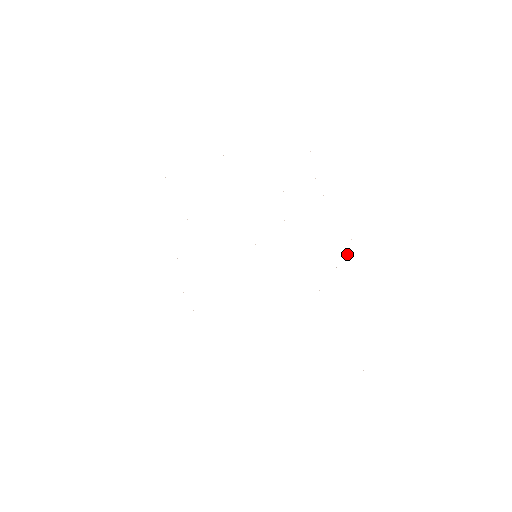
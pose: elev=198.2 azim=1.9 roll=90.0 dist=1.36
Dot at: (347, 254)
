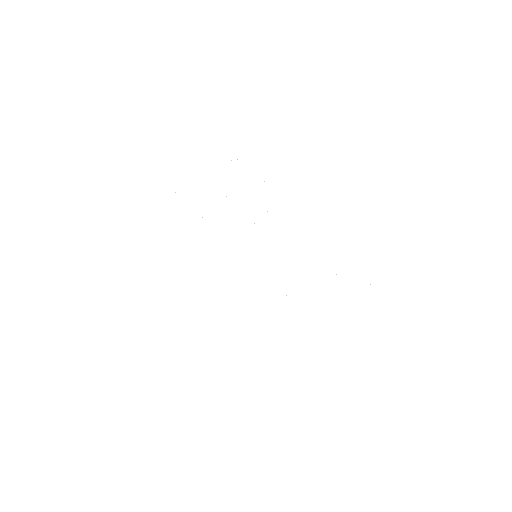
Dot at: occluded
